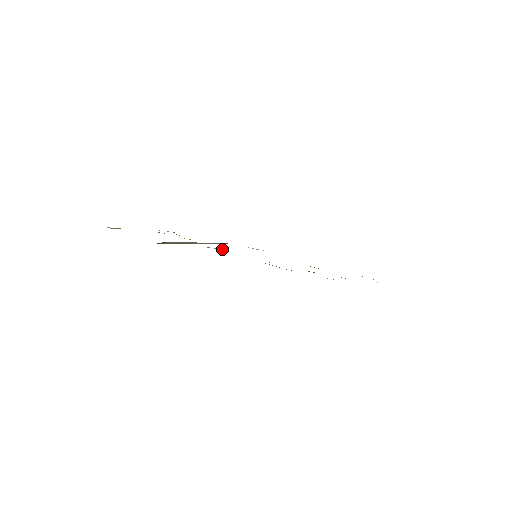
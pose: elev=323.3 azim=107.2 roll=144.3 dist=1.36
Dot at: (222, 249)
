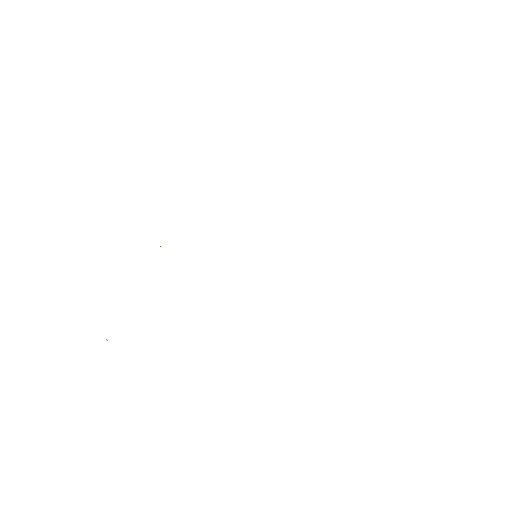
Dot at: occluded
